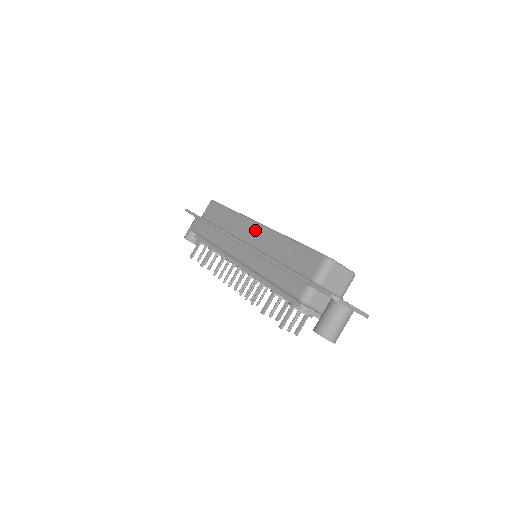
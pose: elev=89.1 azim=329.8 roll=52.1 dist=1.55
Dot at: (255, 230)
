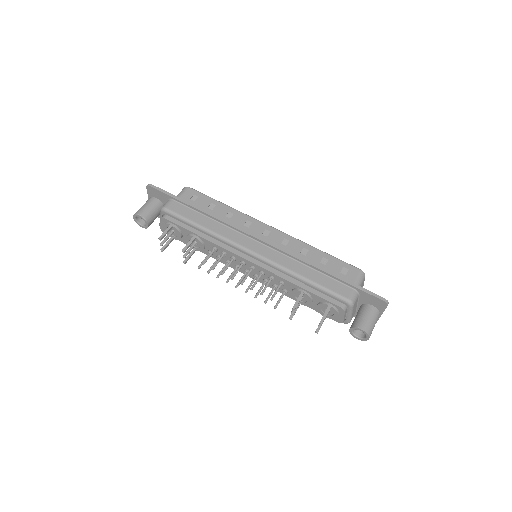
Dot at: (269, 232)
